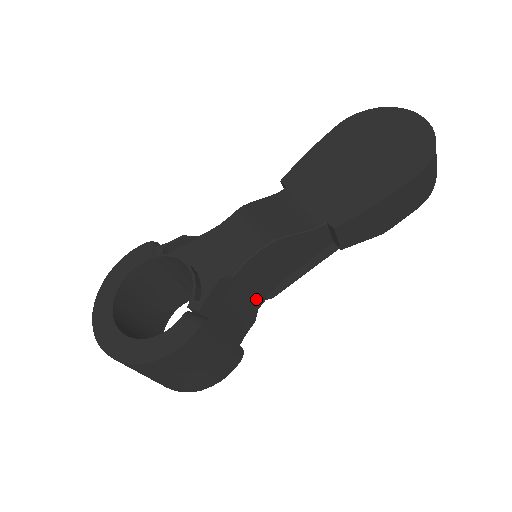
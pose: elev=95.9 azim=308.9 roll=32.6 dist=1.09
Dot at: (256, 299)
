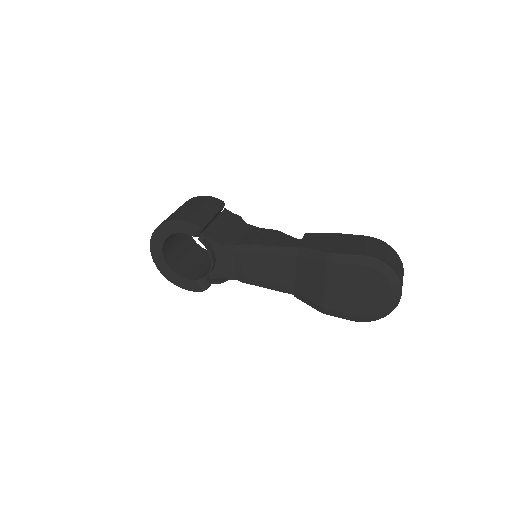
Dot at: (236, 240)
